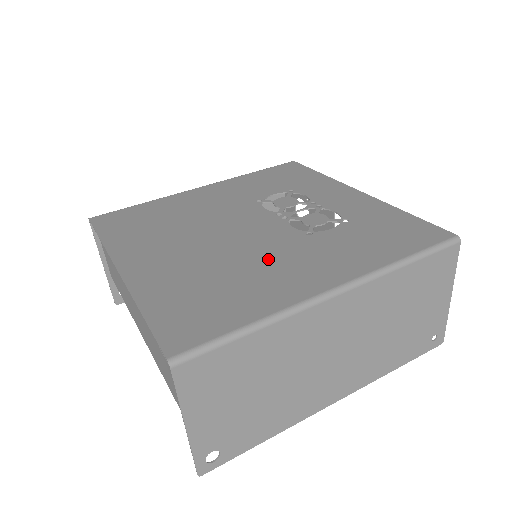
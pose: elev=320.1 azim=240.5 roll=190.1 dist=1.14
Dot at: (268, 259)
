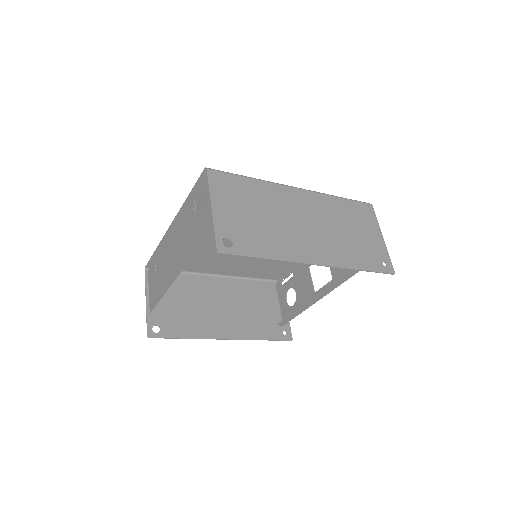
Dot at: occluded
